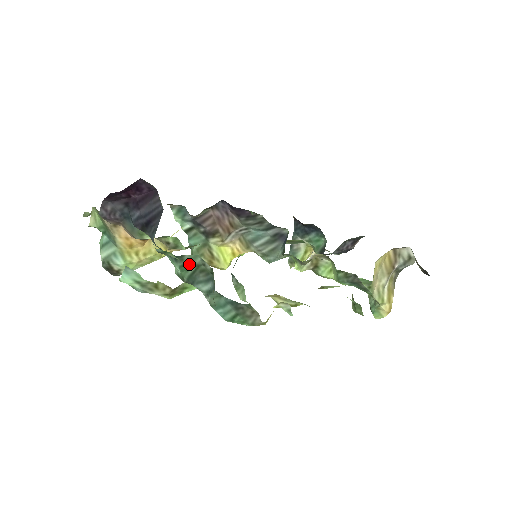
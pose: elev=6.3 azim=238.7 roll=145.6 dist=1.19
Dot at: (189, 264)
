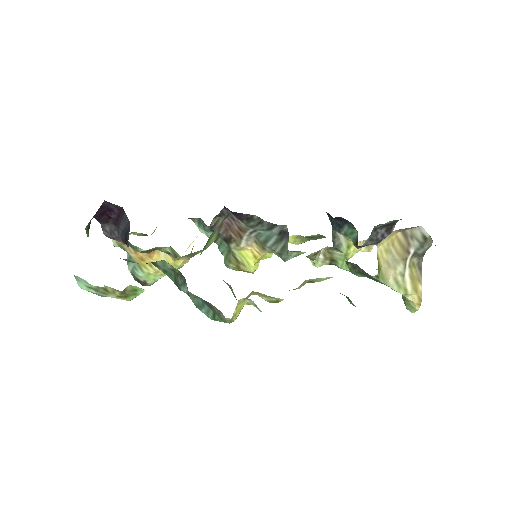
Dot at: (167, 269)
